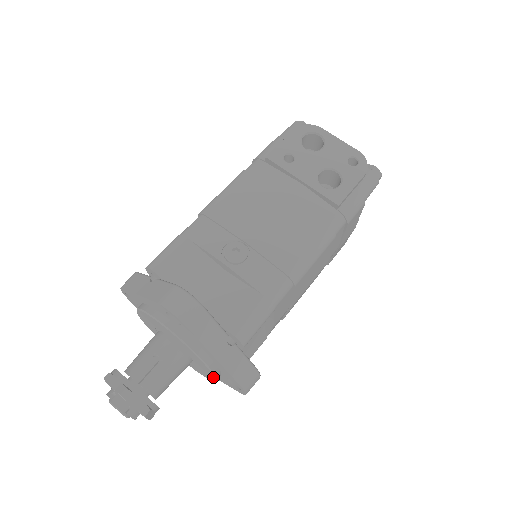
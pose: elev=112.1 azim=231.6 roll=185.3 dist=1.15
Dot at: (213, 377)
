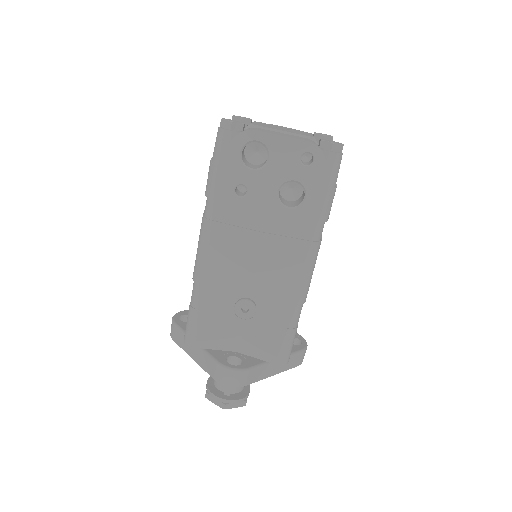
Dot at: occluded
